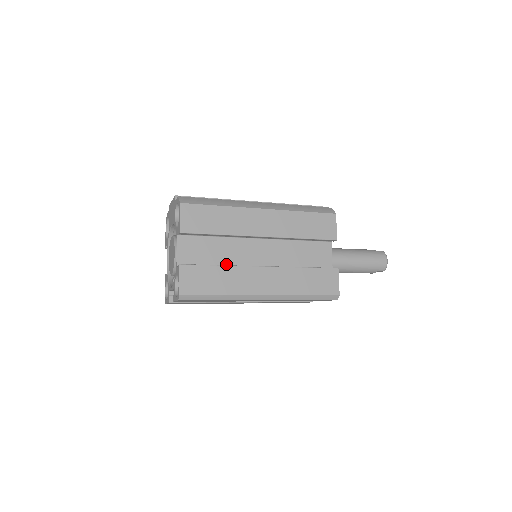
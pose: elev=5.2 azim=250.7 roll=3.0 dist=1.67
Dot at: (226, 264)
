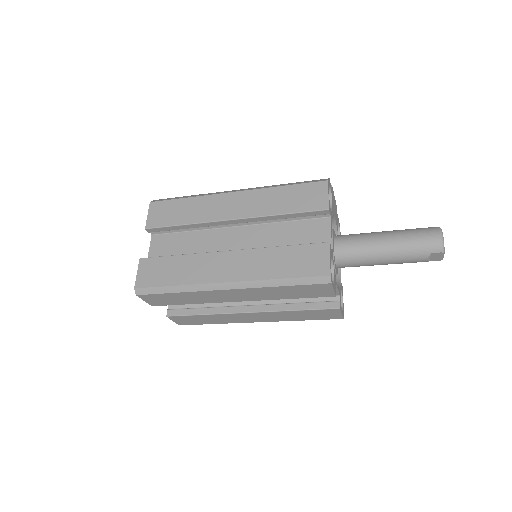
Dot at: occluded
